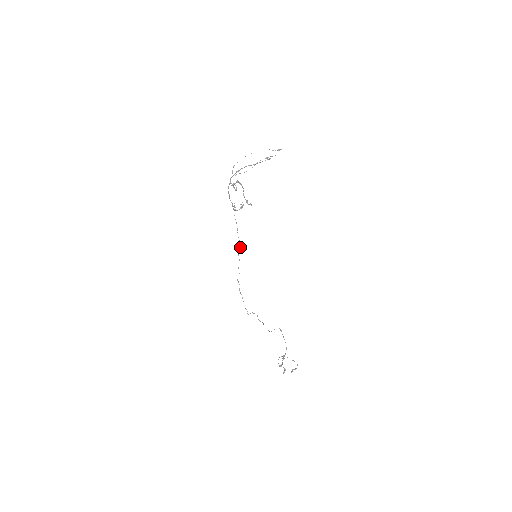
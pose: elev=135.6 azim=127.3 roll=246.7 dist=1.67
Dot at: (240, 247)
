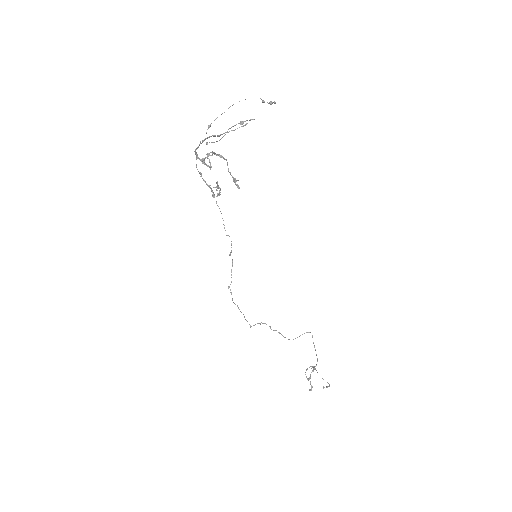
Dot at: (231, 243)
